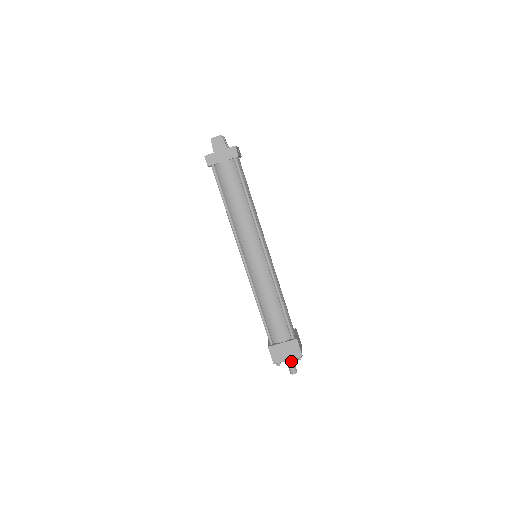
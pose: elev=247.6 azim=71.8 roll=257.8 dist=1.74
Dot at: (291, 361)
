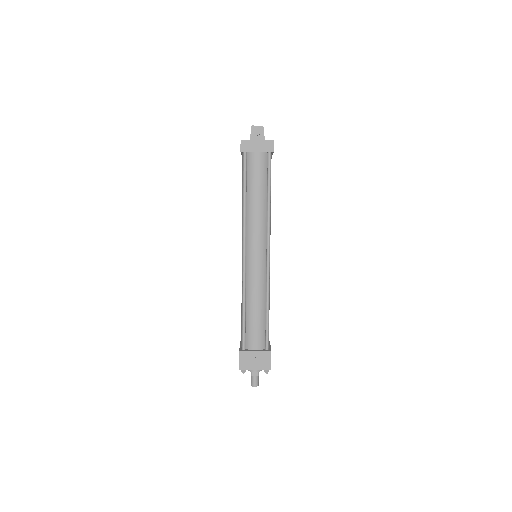
Dot at: (256, 372)
